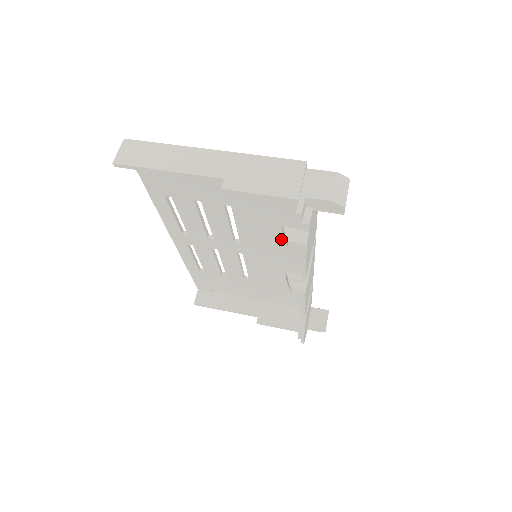
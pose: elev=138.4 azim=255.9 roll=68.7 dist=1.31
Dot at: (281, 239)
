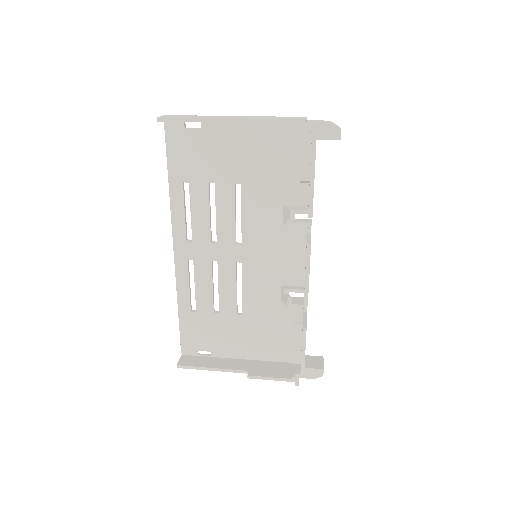
Dot at: (281, 227)
